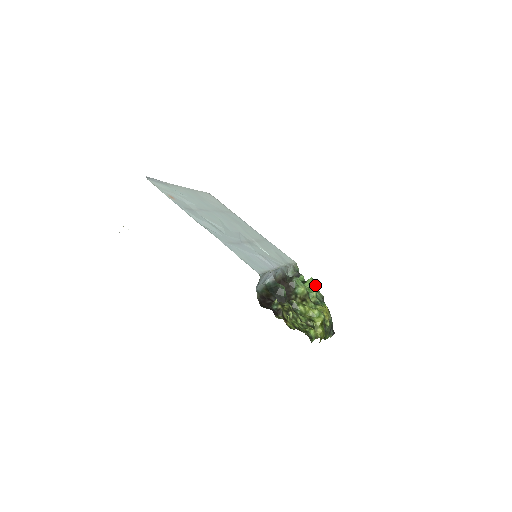
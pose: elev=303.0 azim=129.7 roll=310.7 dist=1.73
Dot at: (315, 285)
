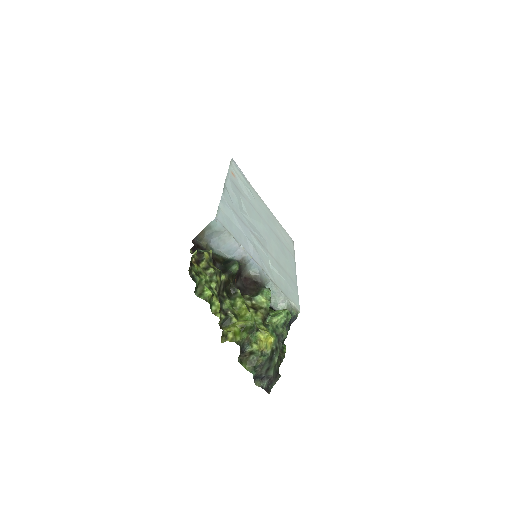
Dot at: (285, 317)
